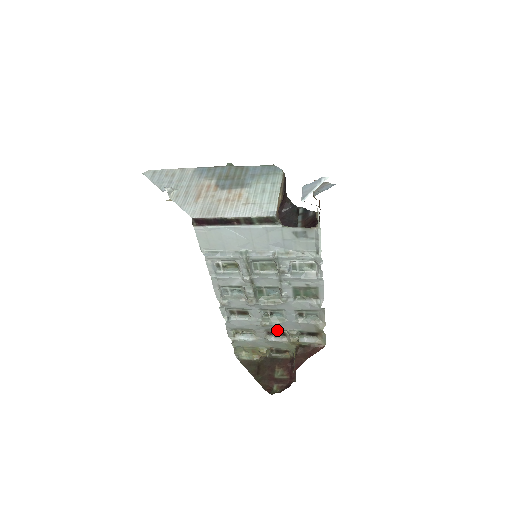
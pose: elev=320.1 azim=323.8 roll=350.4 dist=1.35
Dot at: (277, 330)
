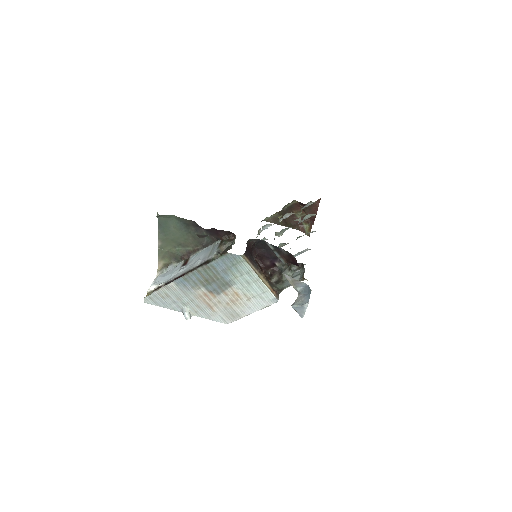
Dot at: occluded
